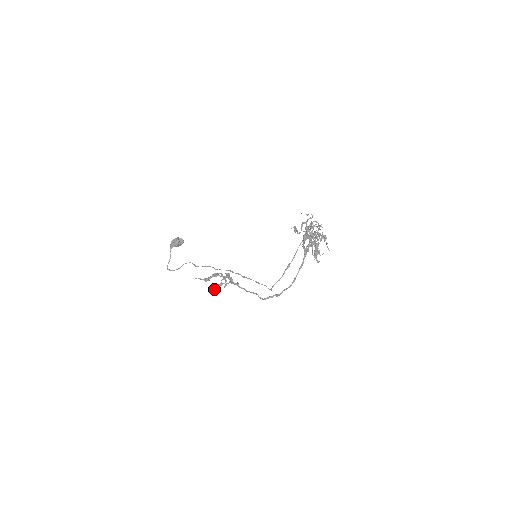
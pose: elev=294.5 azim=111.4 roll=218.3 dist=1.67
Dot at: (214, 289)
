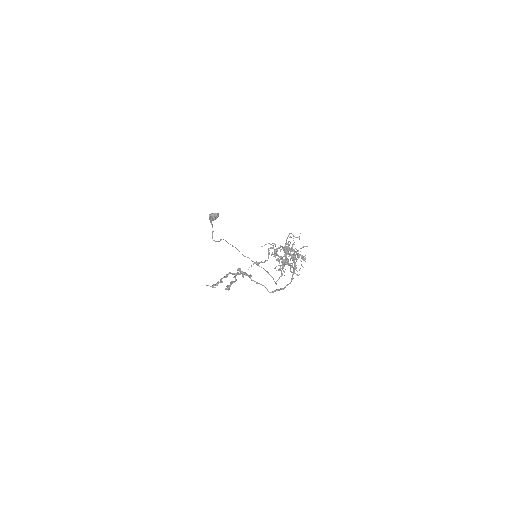
Dot at: (227, 288)
